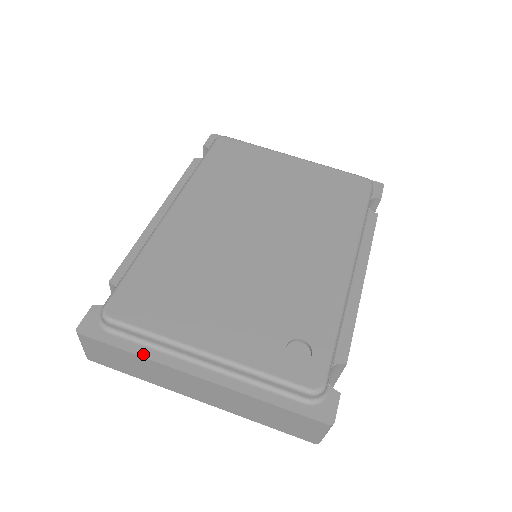
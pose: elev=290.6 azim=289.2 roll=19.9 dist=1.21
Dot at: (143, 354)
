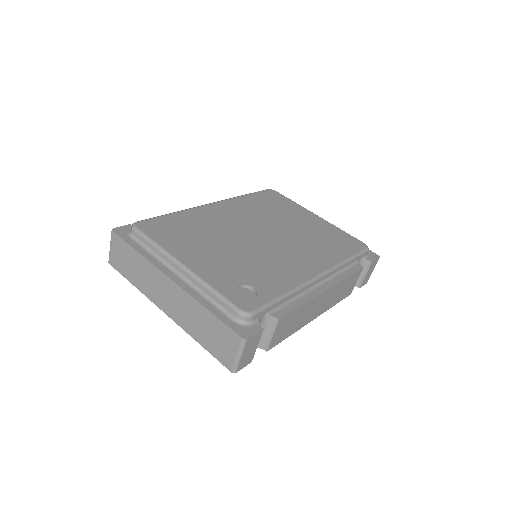
Dot at: (144, 255)
